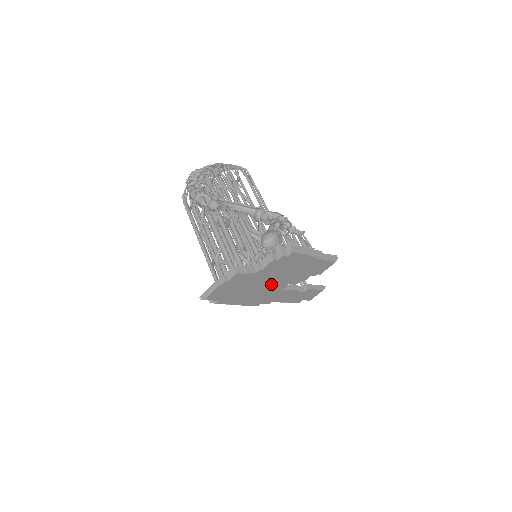
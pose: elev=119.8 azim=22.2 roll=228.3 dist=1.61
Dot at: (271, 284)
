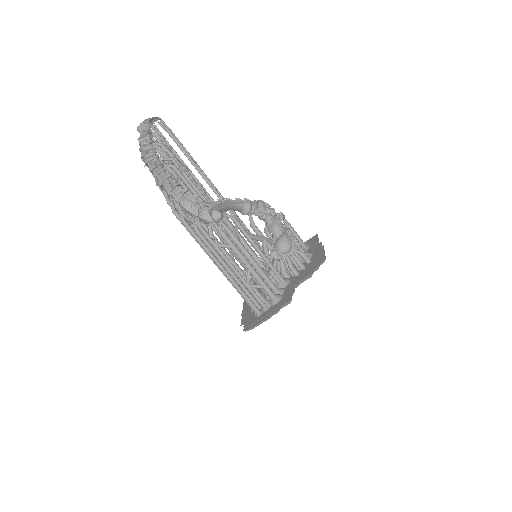
Dot at: occluded
